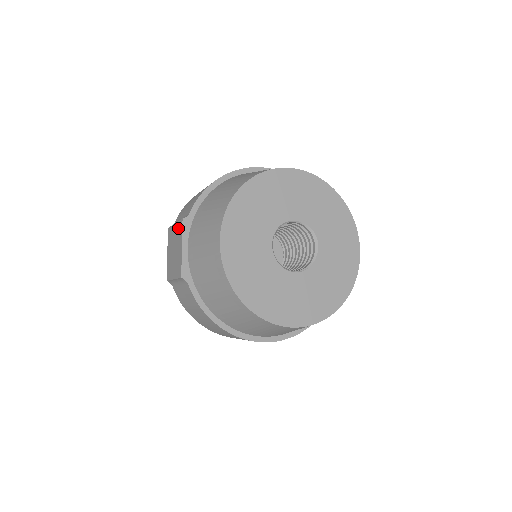
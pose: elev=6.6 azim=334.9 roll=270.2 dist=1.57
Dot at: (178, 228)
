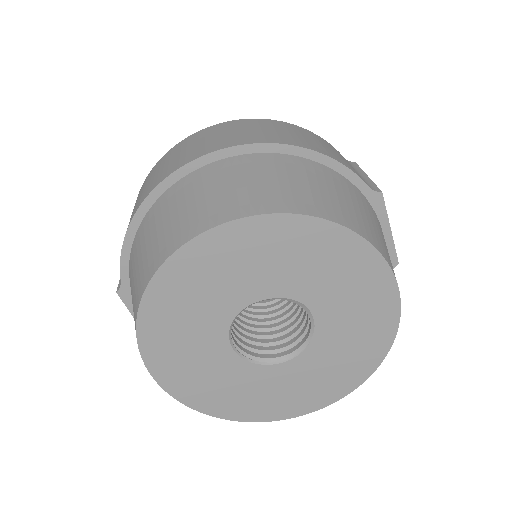
Dot at: occluded
